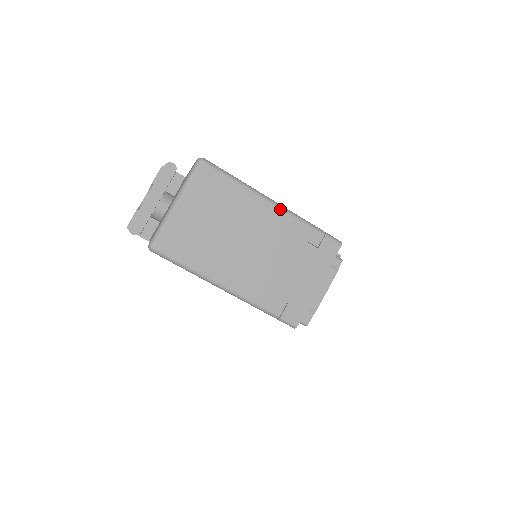
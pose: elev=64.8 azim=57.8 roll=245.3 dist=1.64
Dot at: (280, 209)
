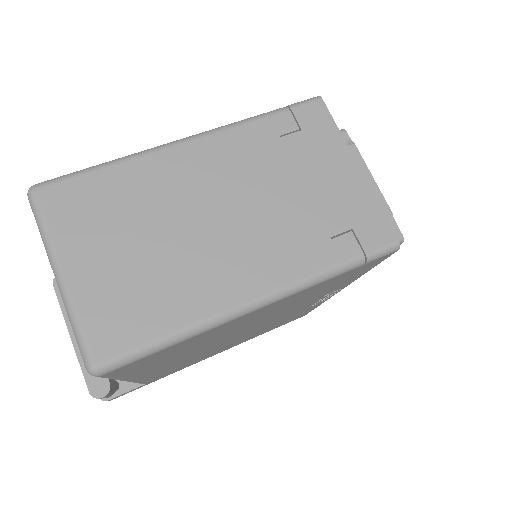
Dot at: (201, 137)
